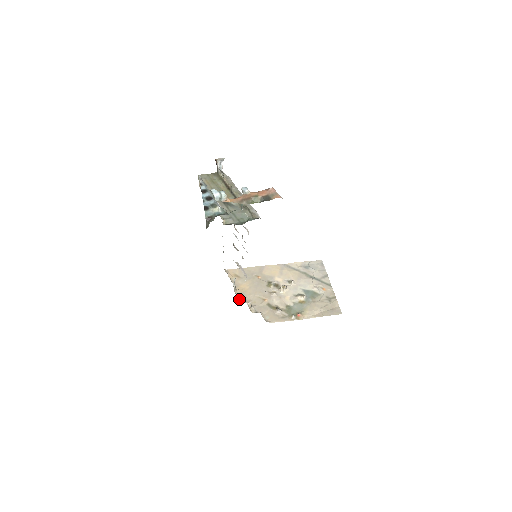
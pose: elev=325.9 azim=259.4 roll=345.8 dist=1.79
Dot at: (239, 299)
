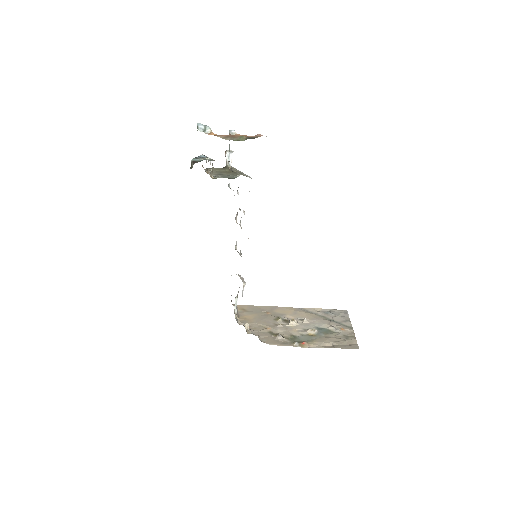
Dot at: (237, 322)
